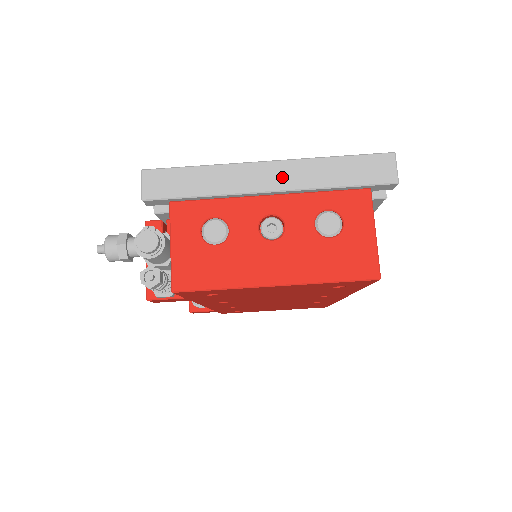
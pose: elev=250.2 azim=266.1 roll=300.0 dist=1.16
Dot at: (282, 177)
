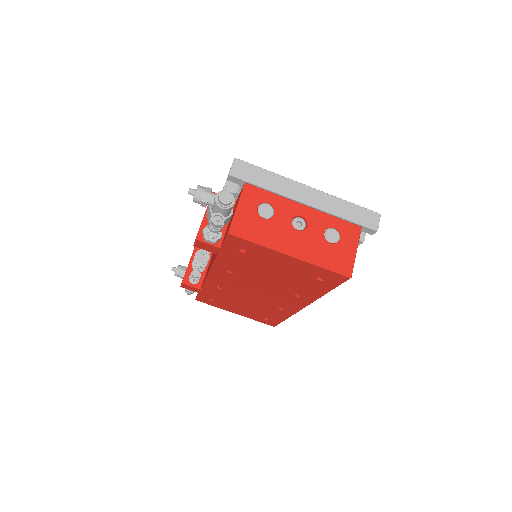
Dot at: (315, 199)
